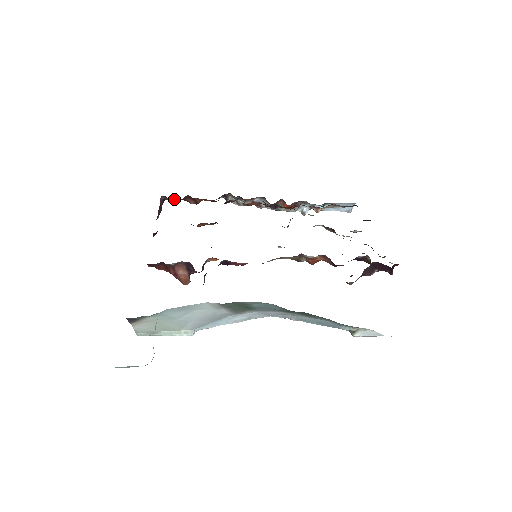
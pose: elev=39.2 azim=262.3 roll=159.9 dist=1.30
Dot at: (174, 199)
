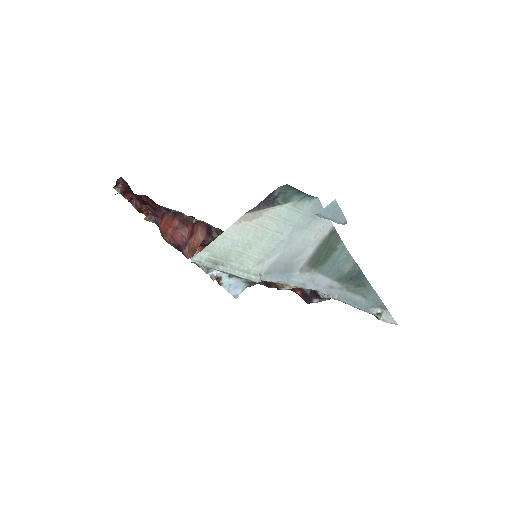
Dot at: (123, 192)
